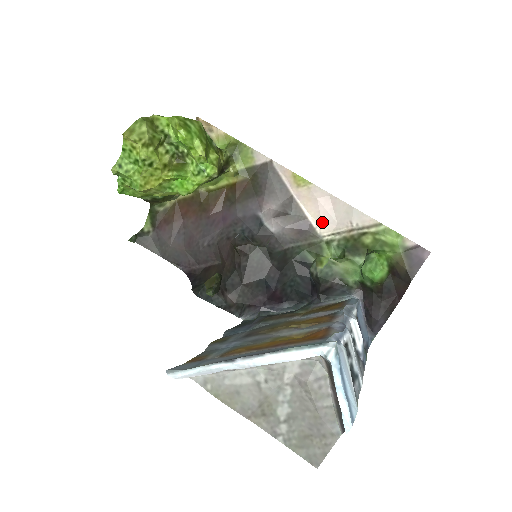
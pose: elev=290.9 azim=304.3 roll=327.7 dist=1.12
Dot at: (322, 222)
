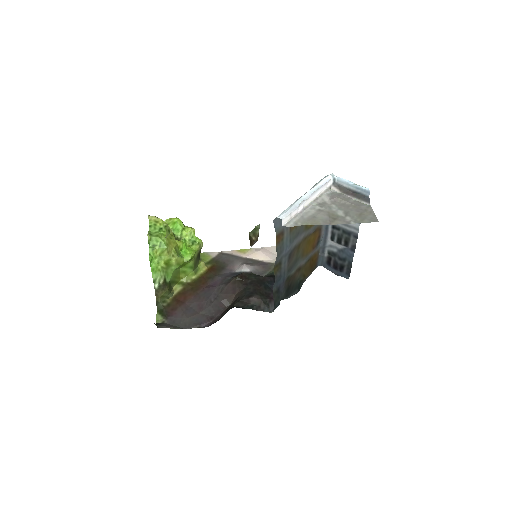
Dot at: (271, 259)
